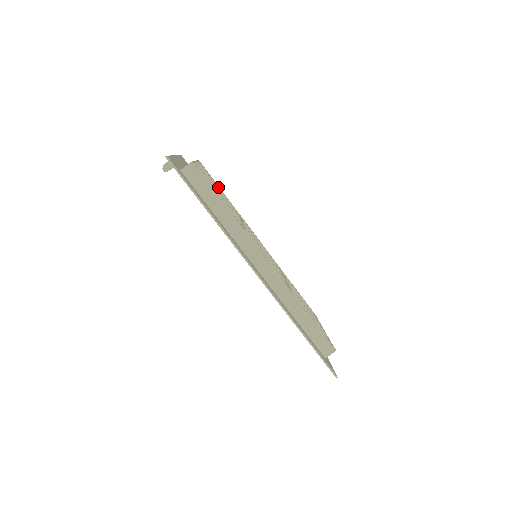
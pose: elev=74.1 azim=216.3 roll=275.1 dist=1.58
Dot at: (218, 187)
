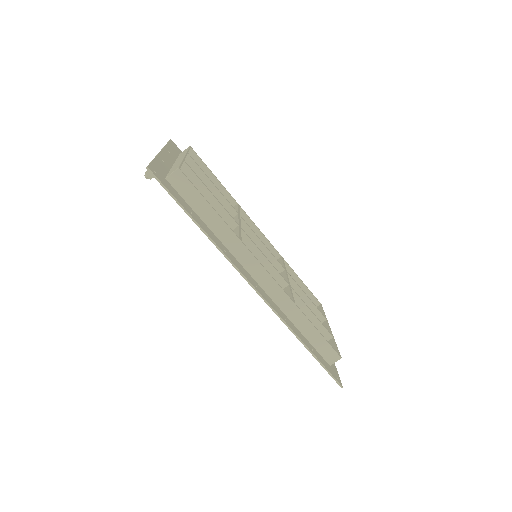
Dot at: (213, 175)
